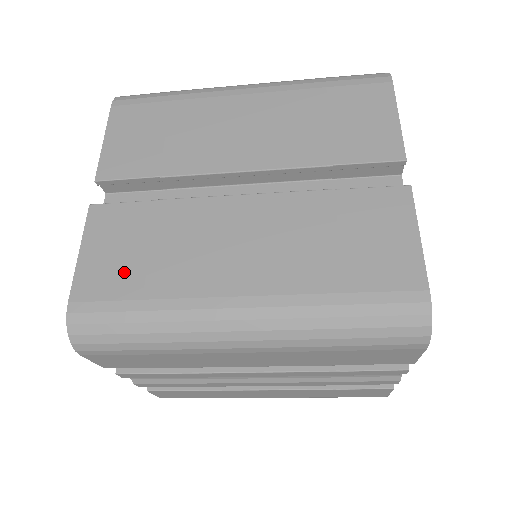
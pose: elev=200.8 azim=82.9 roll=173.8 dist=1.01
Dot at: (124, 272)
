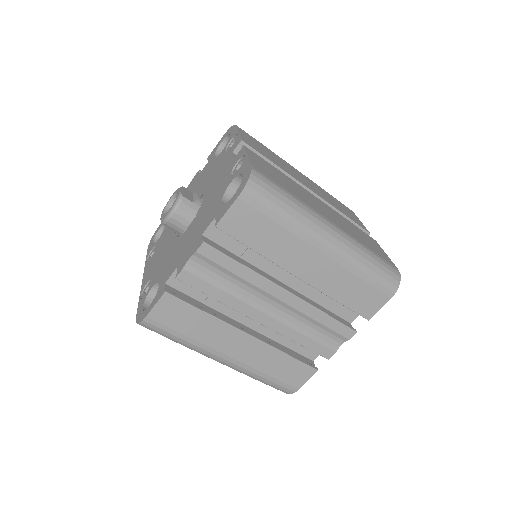
Dot at: (275, 178)
